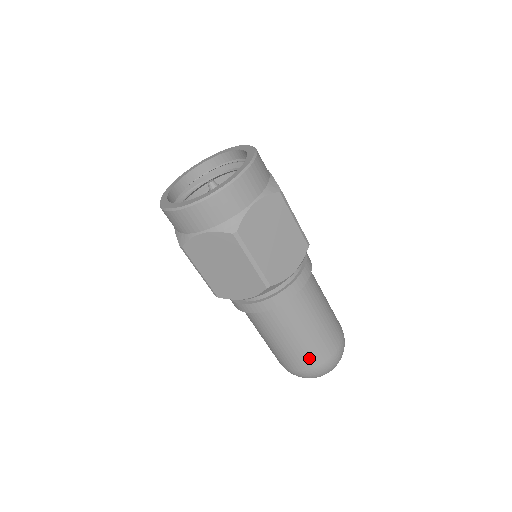
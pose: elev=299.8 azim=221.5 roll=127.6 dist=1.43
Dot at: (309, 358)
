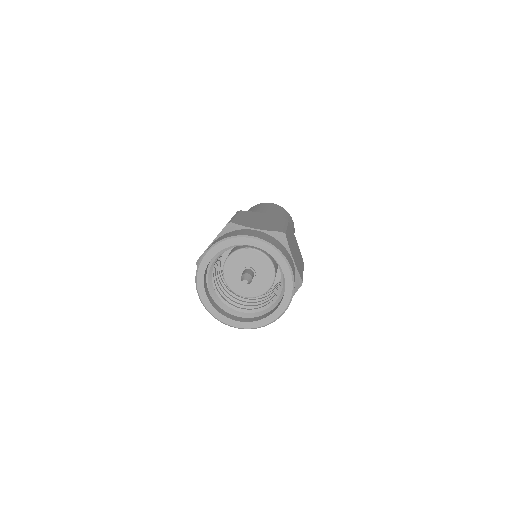
Dot at: occluded
